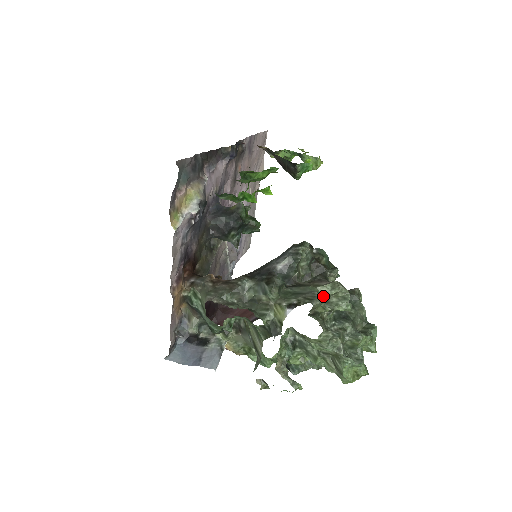
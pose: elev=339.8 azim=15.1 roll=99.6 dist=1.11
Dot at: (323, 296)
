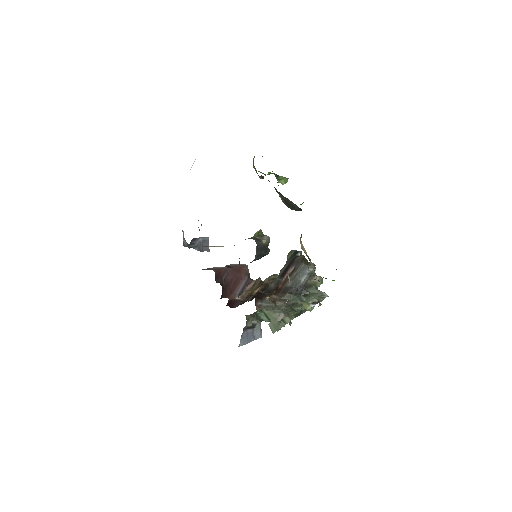
Dot at: (325, 293)
